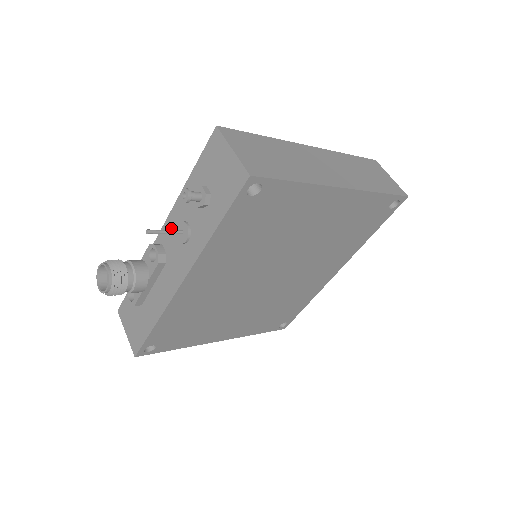
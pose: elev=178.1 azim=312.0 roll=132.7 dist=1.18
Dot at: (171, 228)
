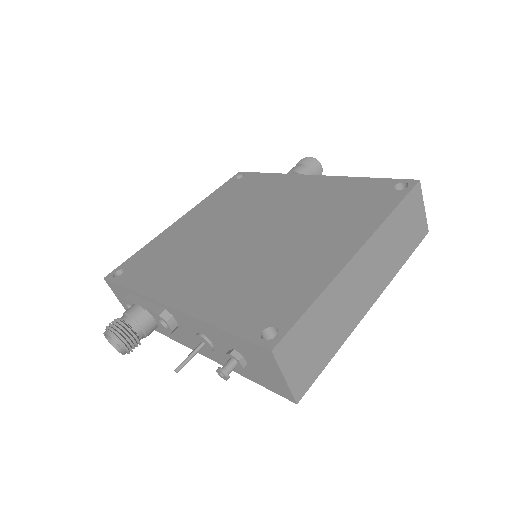
Dot at: (188, 323)
